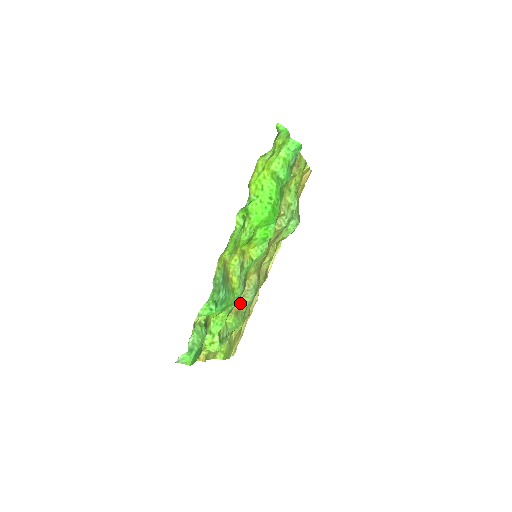
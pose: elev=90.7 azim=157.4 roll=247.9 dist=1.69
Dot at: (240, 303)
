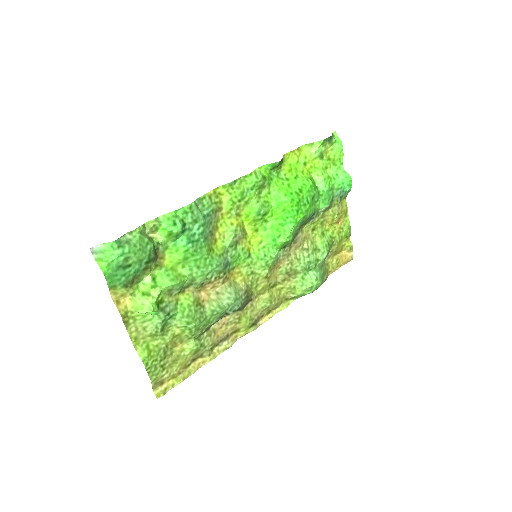
Dot at: (209, 298)
